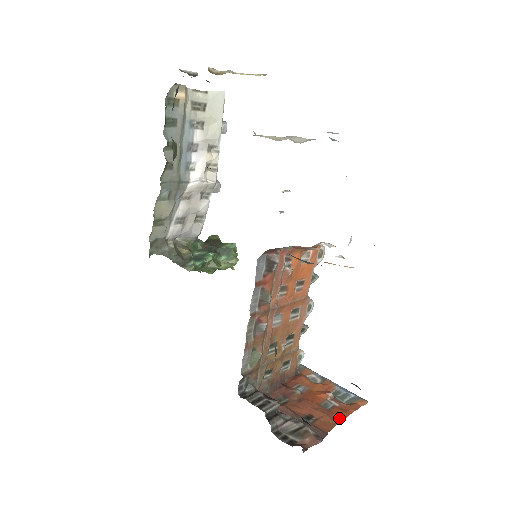
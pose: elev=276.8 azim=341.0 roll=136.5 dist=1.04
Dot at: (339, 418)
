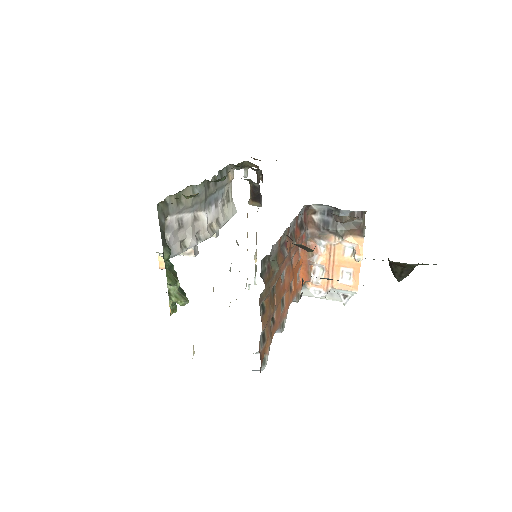
Dot at: occluded
